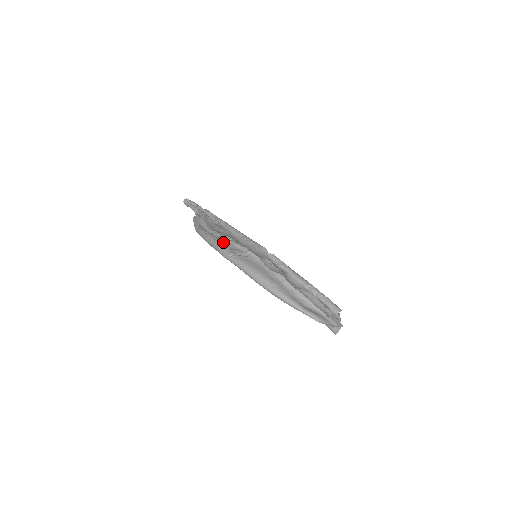
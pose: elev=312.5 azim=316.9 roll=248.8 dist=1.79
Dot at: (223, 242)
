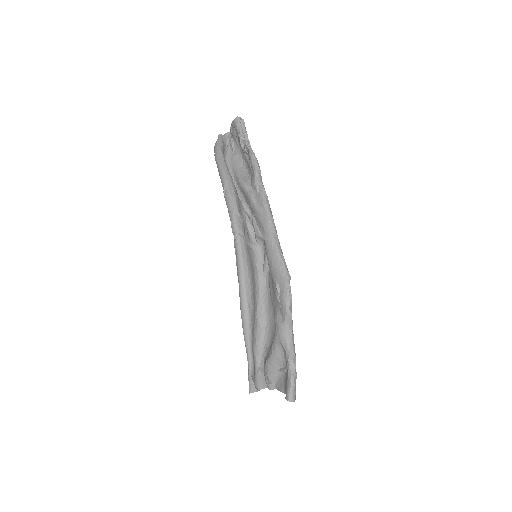
Dot at: (241, 208)
